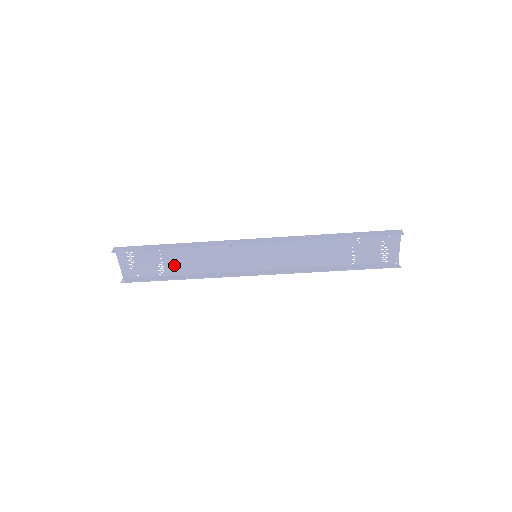
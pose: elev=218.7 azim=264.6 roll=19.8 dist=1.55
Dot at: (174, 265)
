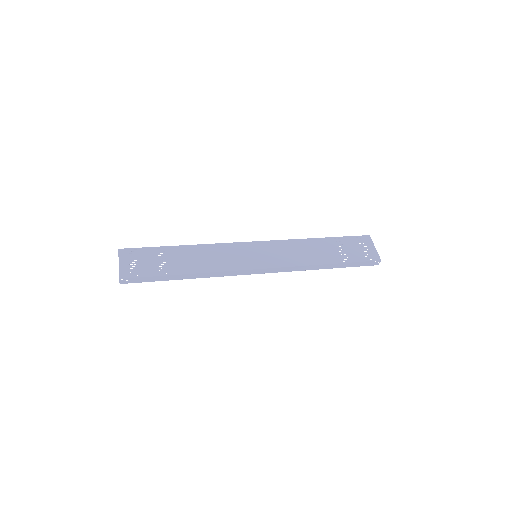
Dot at: (176, 255)
